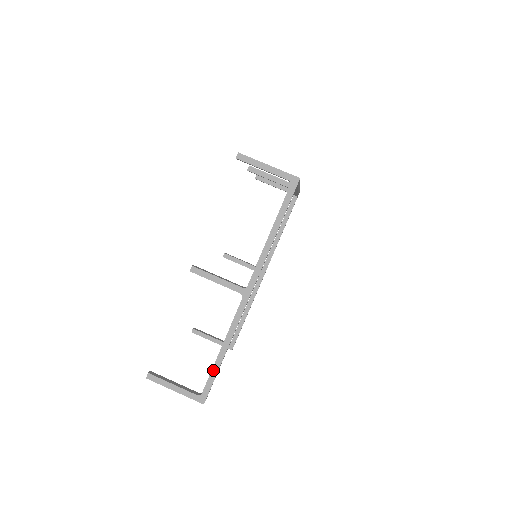
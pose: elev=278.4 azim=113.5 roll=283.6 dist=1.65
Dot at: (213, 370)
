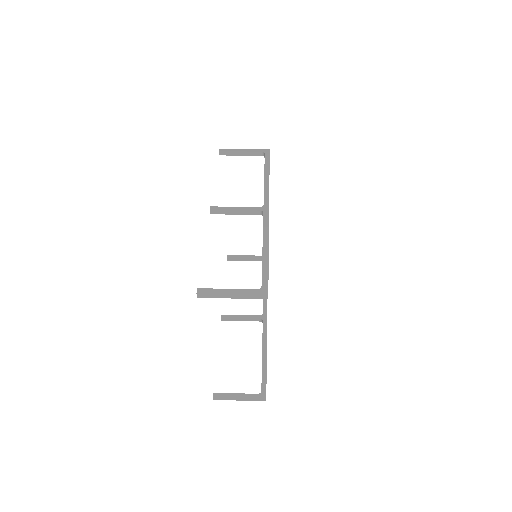
Dot at: (263, 265)
